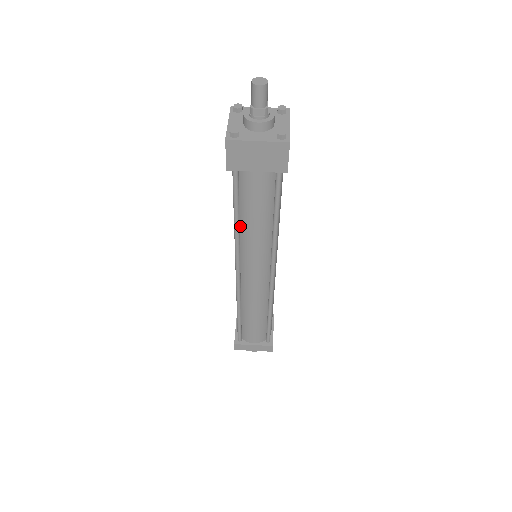
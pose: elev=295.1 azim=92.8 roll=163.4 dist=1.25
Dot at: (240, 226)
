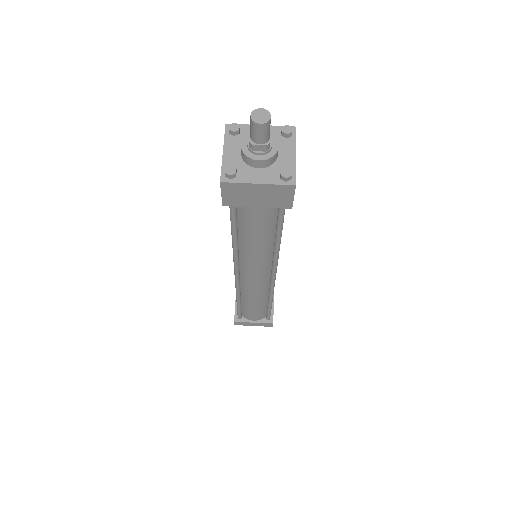
Dot at: (239, 242)
